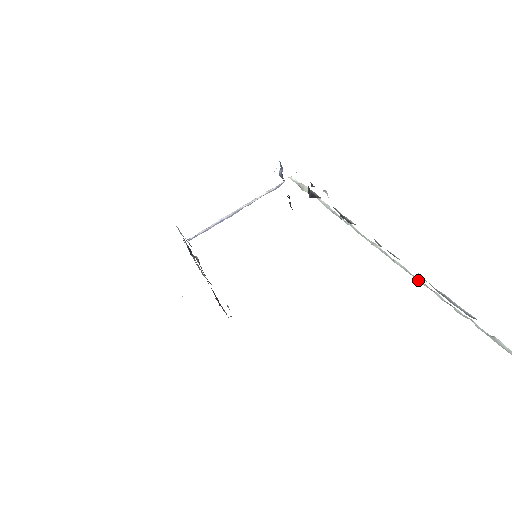
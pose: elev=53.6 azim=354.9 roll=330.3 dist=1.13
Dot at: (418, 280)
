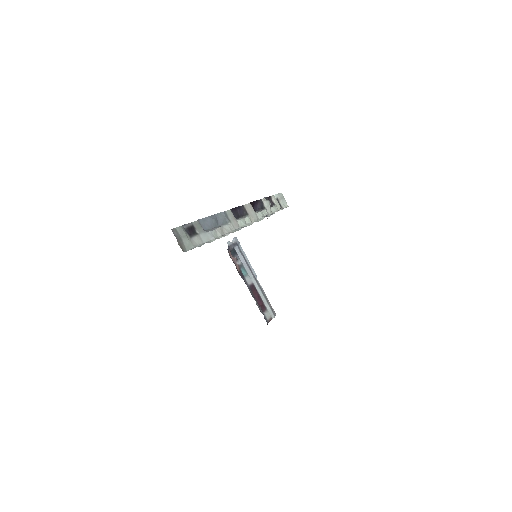
Dot at: (235, 230)
